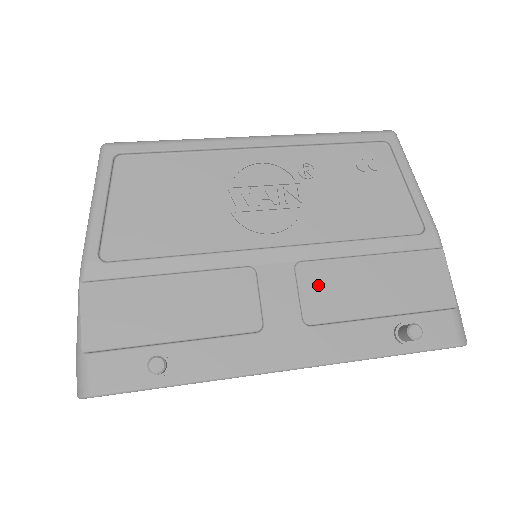
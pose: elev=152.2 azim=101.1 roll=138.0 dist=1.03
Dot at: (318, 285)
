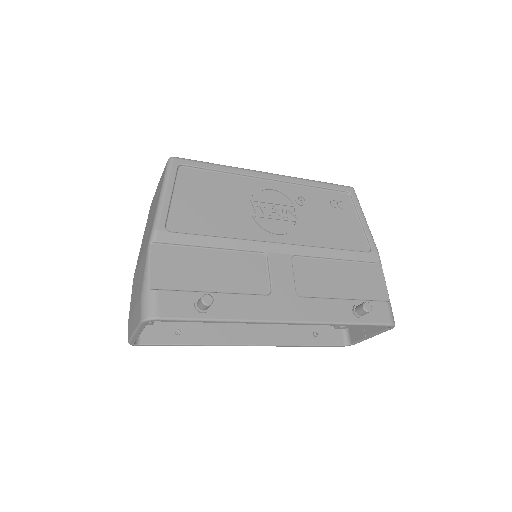
Dot at: (306, 272)
